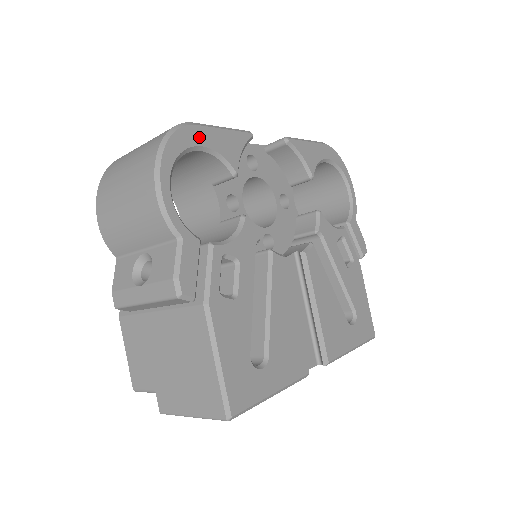
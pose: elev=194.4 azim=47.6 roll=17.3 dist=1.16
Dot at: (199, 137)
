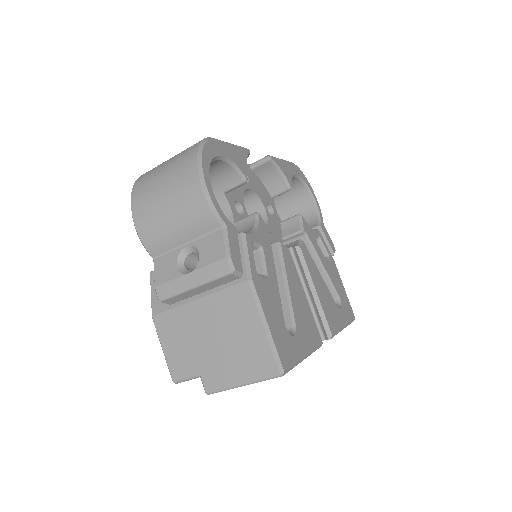
Dot at: (220, 149)
